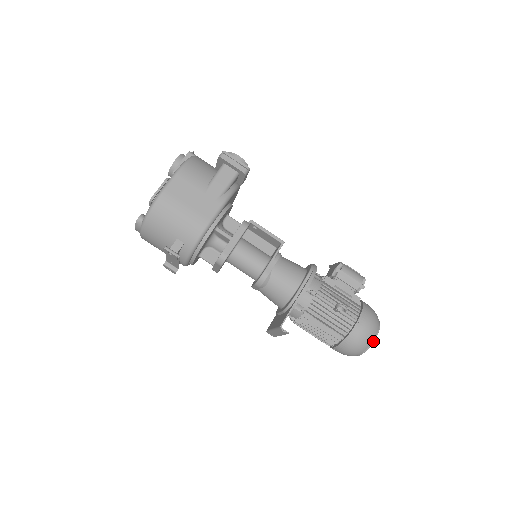
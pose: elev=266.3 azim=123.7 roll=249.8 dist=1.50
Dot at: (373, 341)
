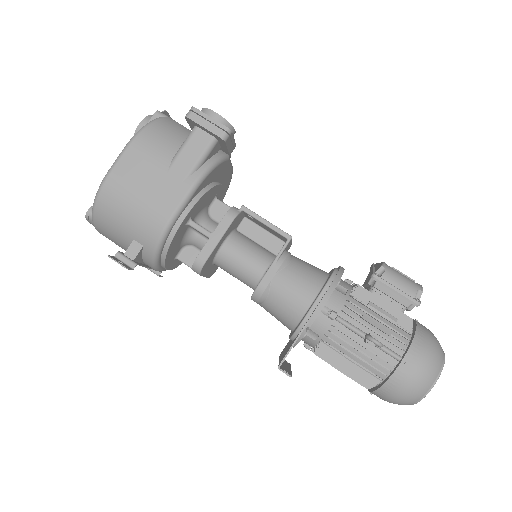
Dot at: (430, 389)
